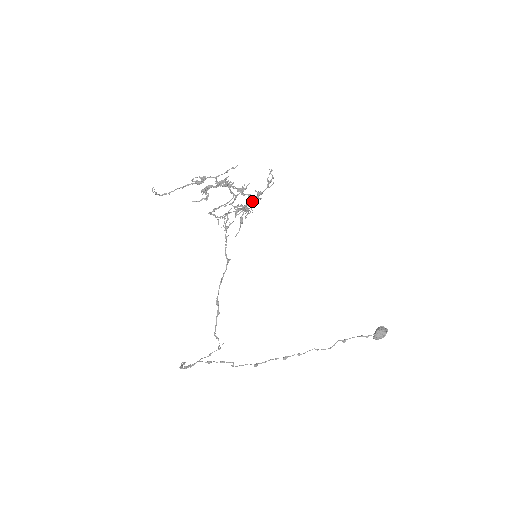
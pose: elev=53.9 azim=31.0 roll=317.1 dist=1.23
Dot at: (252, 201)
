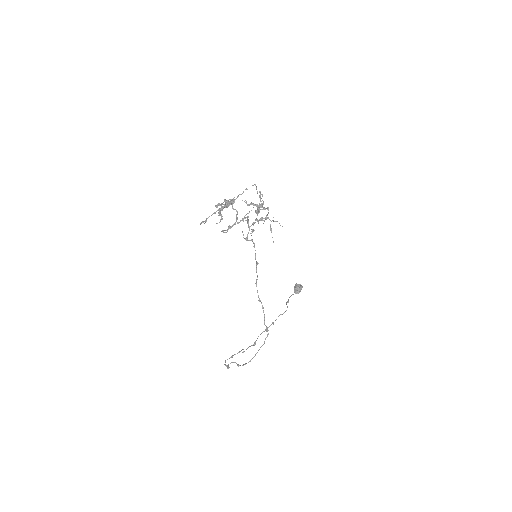
Dot at: (257, 213)
